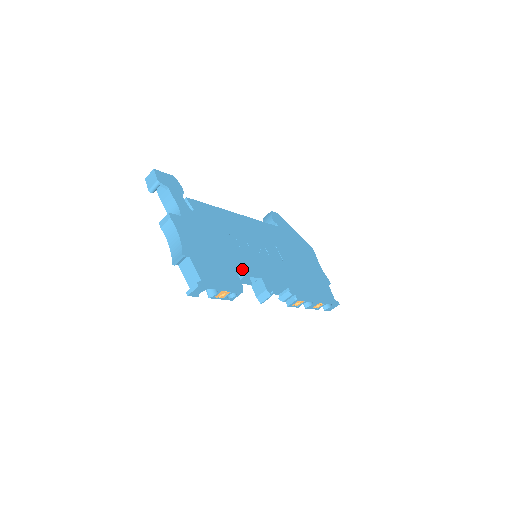
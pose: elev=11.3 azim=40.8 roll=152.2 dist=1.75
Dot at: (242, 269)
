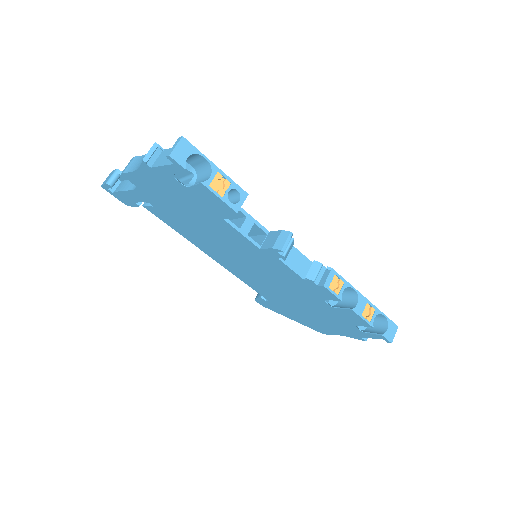
Dot at: occluded
